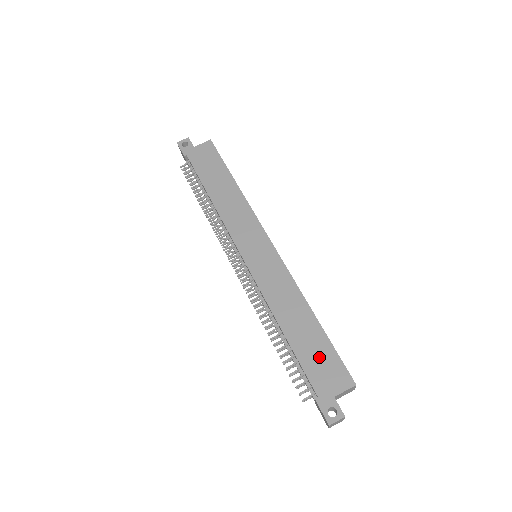
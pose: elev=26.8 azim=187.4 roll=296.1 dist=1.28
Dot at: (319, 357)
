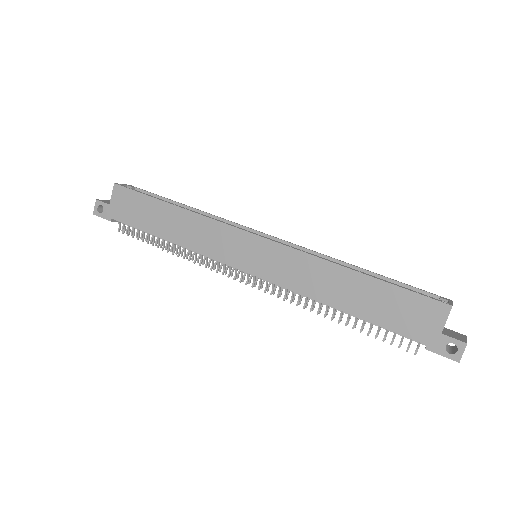
Dot at: (395, 308)
